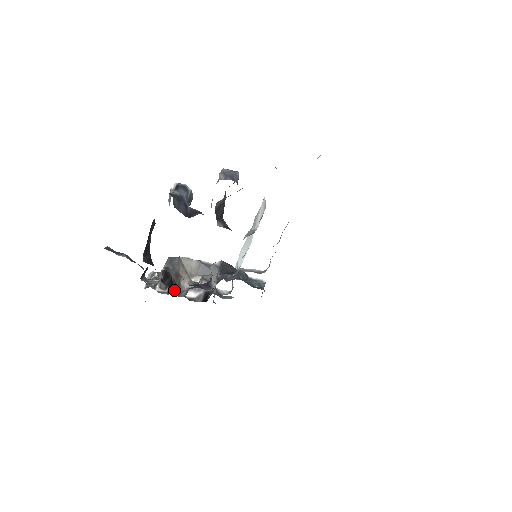
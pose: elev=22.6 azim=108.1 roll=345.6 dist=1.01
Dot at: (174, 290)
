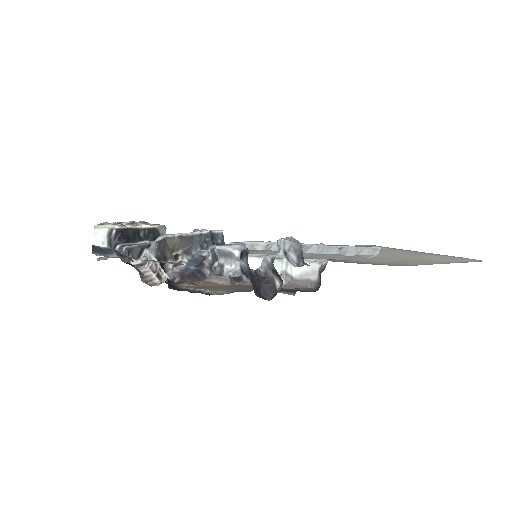
Dot at: occluded
